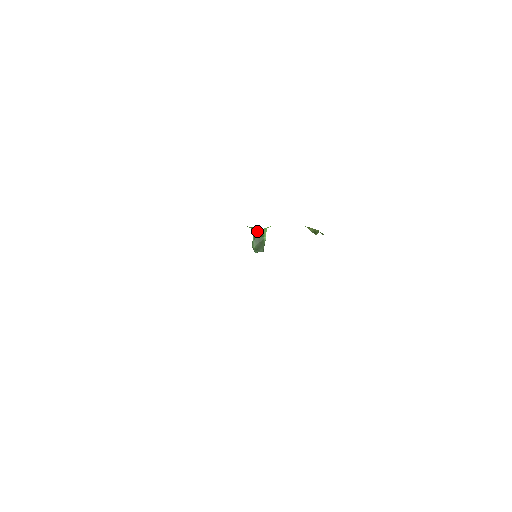
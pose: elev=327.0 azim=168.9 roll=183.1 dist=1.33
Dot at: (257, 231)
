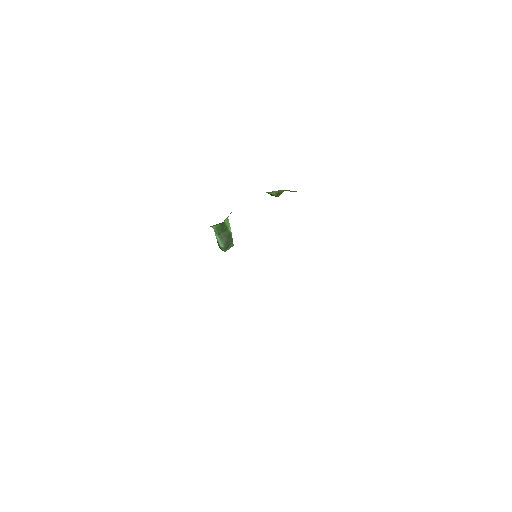
Dot at: (219, 226)
